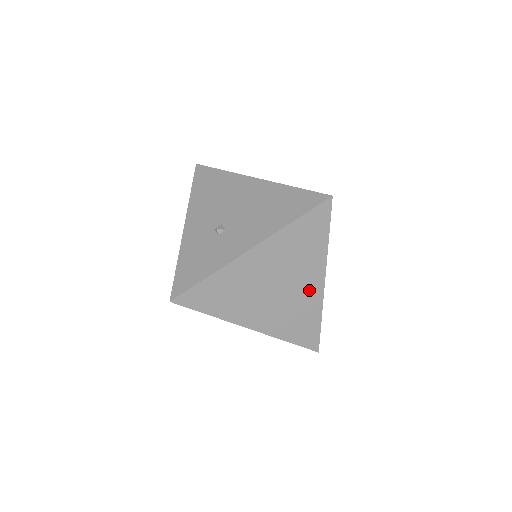
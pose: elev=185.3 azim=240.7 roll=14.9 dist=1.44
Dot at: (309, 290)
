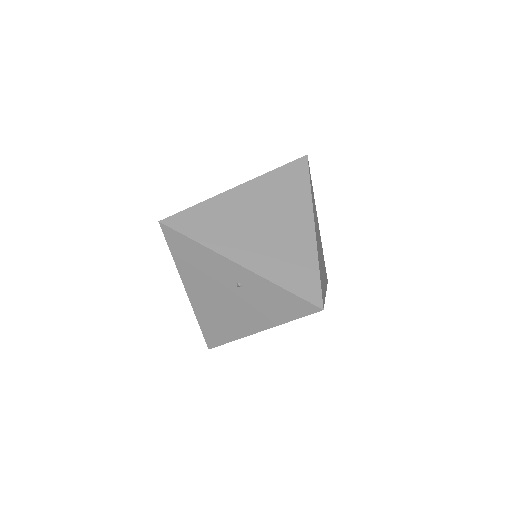
Dot at: (299, 232)
